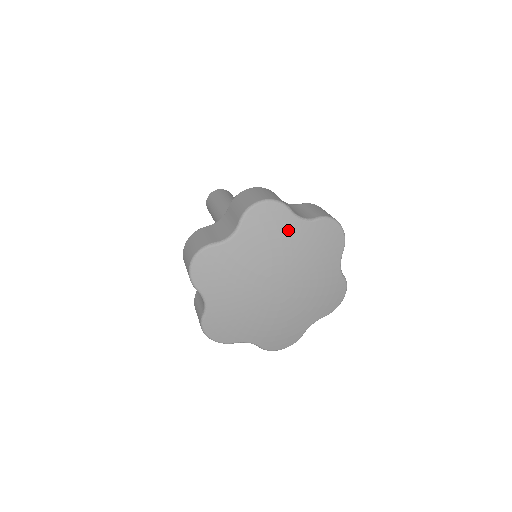
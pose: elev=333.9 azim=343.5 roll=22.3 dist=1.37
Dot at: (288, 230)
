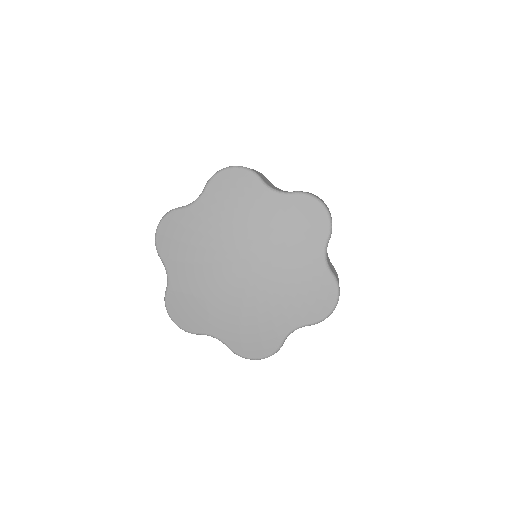
Dot at: (255, 200)
